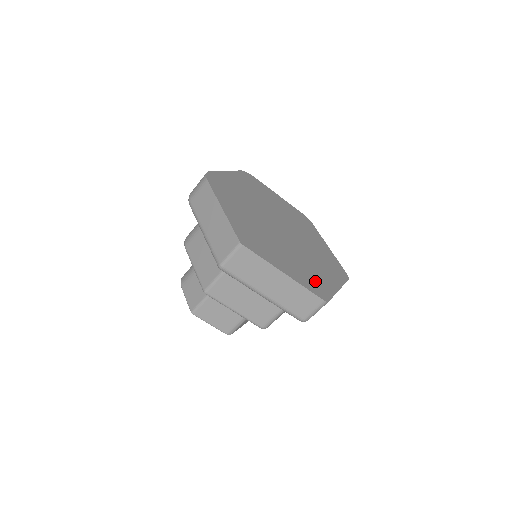
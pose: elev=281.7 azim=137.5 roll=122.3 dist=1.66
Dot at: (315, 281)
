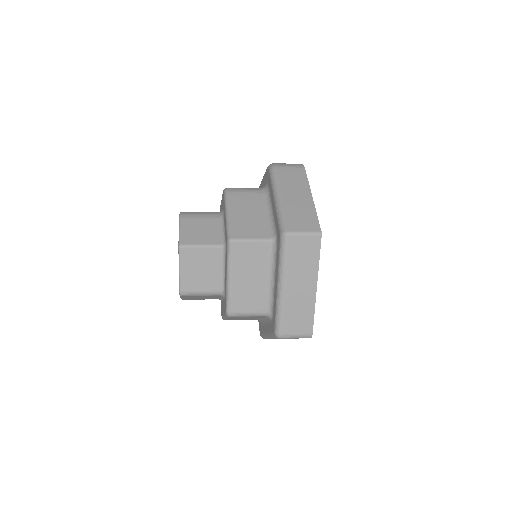
Dot at: occluded
